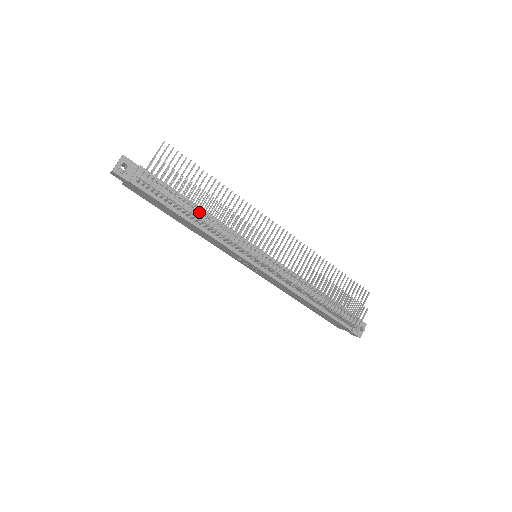
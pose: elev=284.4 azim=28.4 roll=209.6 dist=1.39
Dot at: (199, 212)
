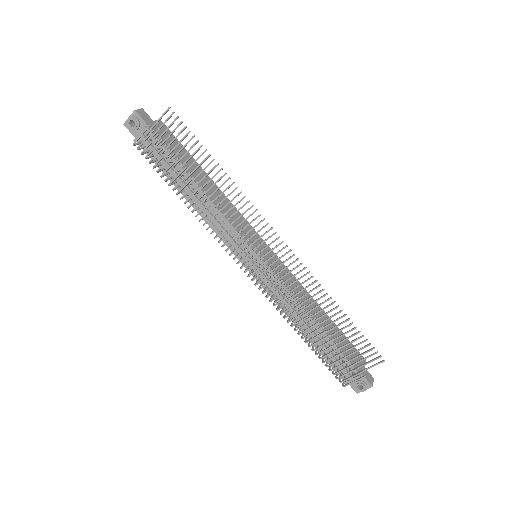
Dot at: (183, 196)
